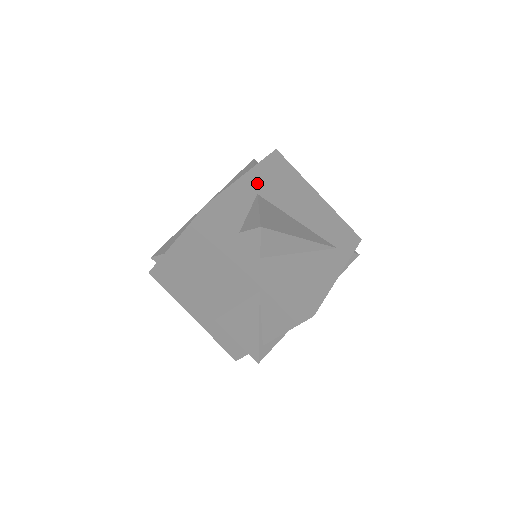
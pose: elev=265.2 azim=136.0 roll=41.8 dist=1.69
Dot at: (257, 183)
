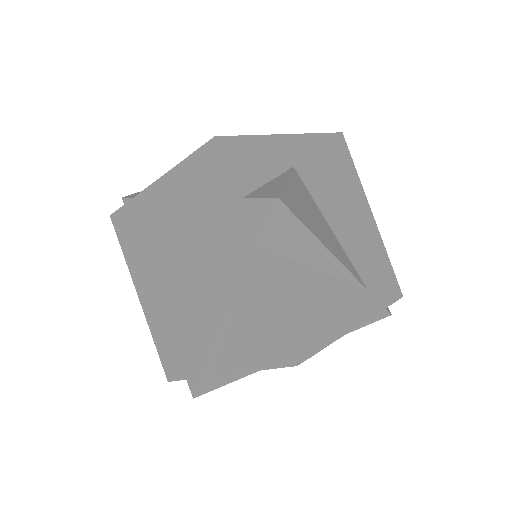
Dot at: (299, 154)
